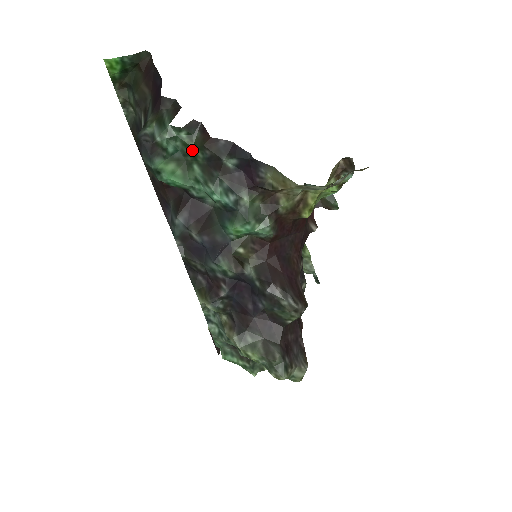
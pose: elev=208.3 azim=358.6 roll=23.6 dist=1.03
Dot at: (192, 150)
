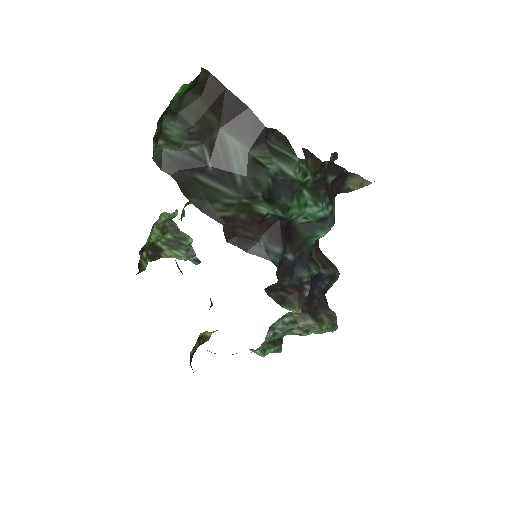
Dot at: (307, 177)
